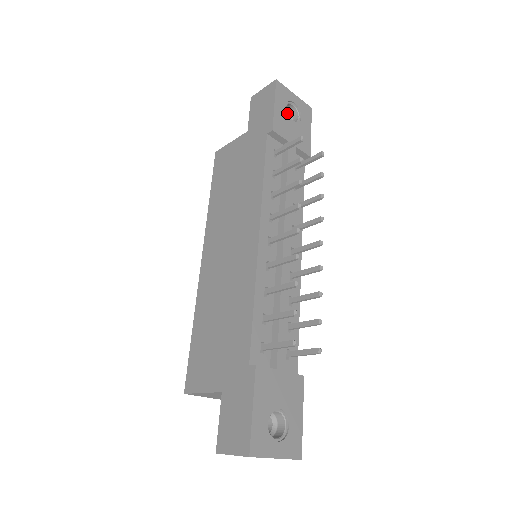
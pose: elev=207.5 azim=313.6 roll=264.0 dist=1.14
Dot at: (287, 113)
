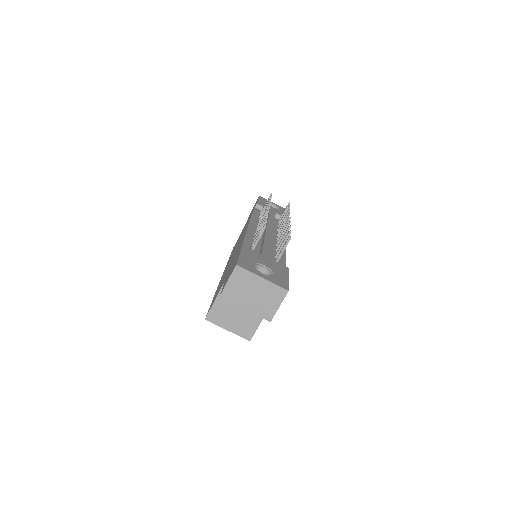
Dot at: occluded
